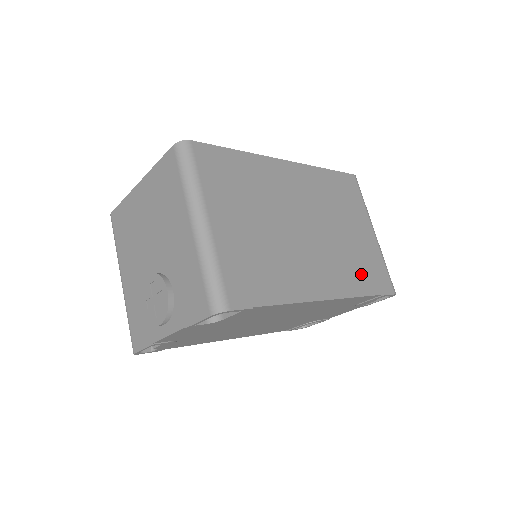
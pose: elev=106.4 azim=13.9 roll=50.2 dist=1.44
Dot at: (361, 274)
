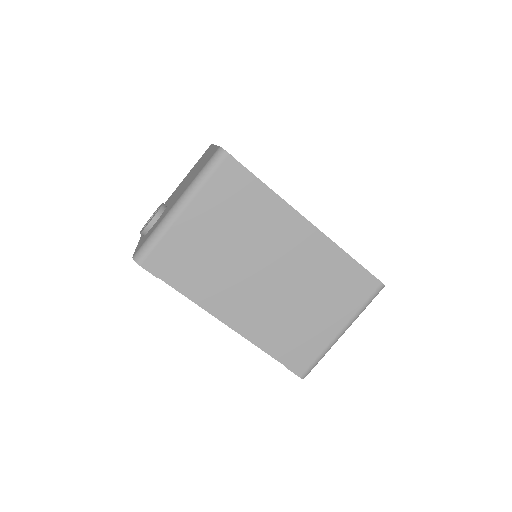
Dot at: (282, 339)
